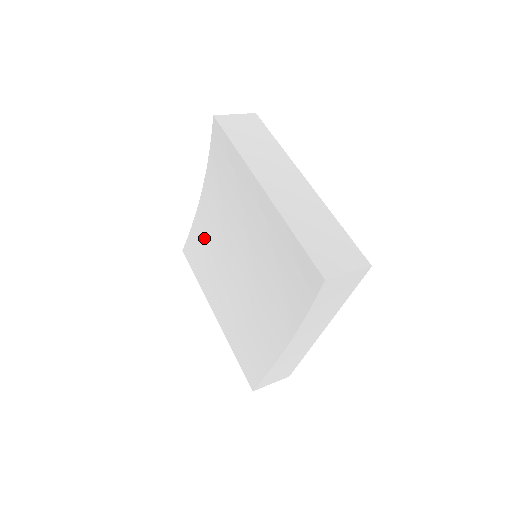
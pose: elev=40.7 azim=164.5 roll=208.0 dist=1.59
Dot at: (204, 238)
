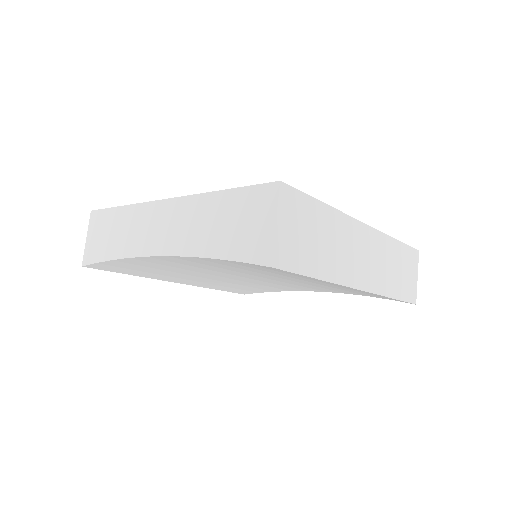
Dot at: (155, 266)
